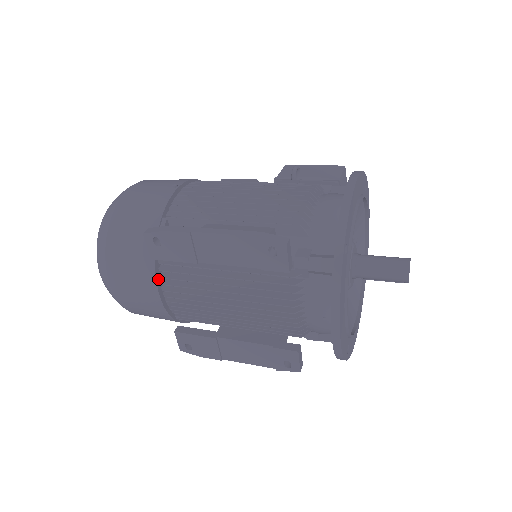
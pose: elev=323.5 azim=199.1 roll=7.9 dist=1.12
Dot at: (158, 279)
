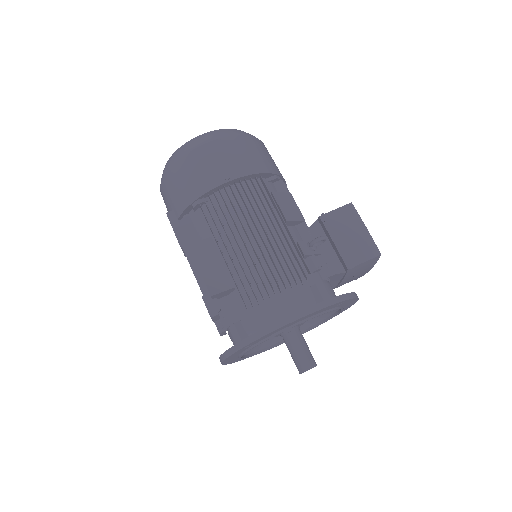
Dot at: occluded
